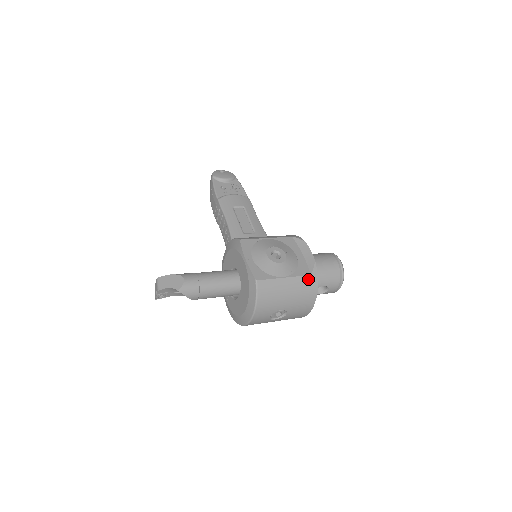
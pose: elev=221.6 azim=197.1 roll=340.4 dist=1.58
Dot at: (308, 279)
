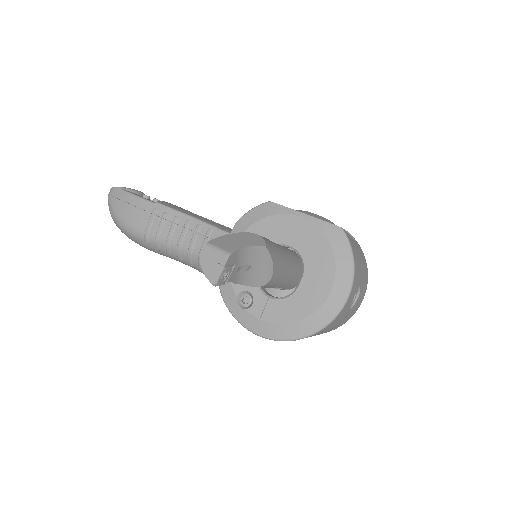
Dot at: (358, 245)
